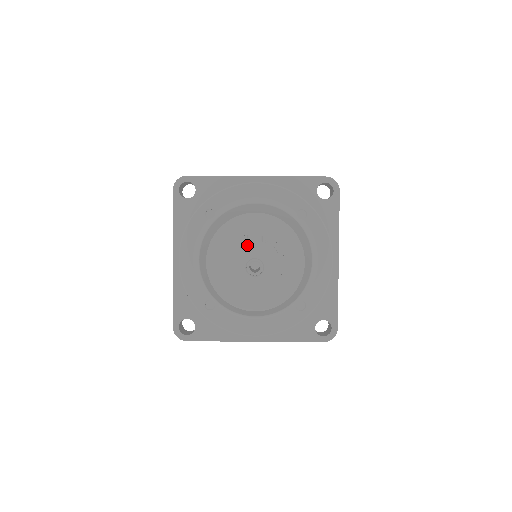
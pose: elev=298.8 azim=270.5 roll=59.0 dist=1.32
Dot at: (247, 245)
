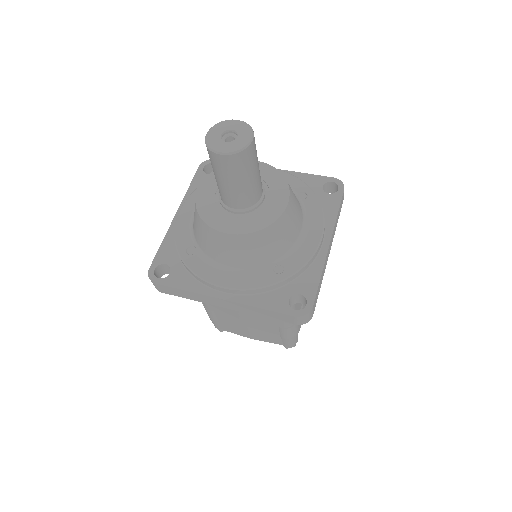
Dot at: (229, 121)
